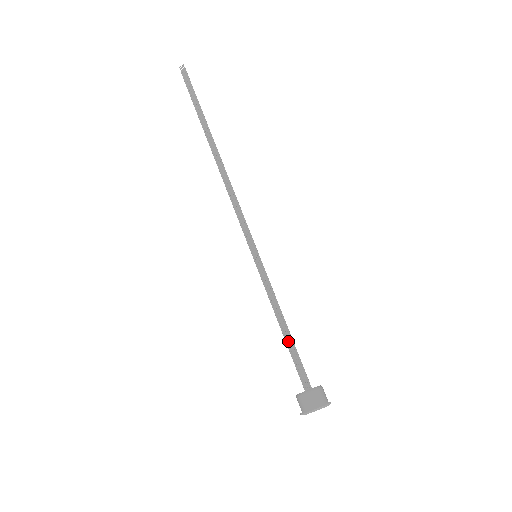
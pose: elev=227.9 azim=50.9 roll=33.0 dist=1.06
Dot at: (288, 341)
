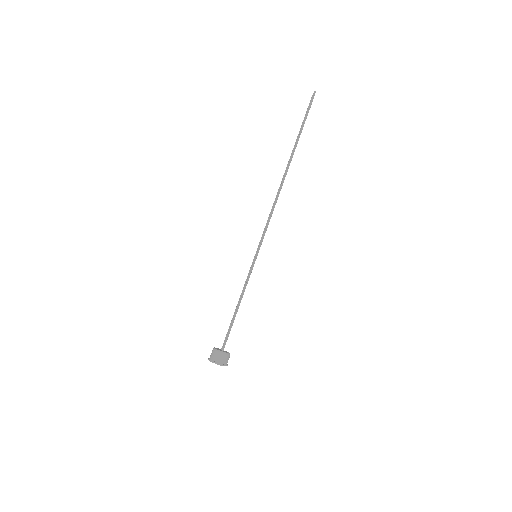
Dot at: (233, 317)
